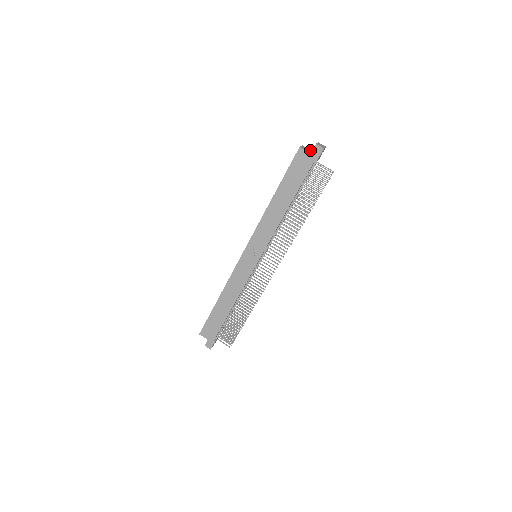
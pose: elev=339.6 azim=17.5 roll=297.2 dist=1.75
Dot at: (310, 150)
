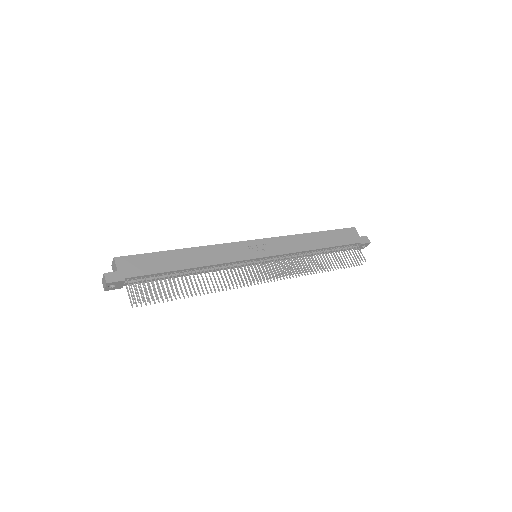
Dot at: occluded
